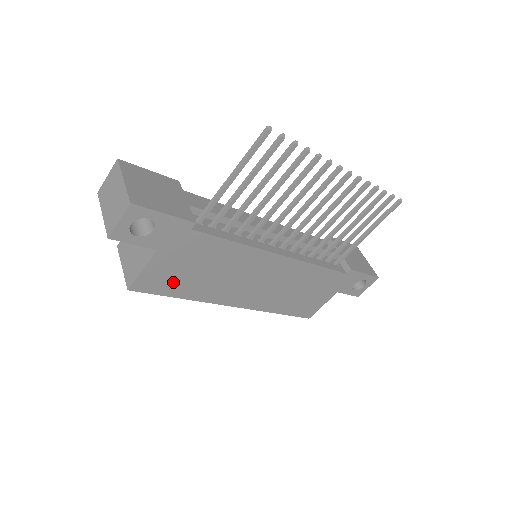
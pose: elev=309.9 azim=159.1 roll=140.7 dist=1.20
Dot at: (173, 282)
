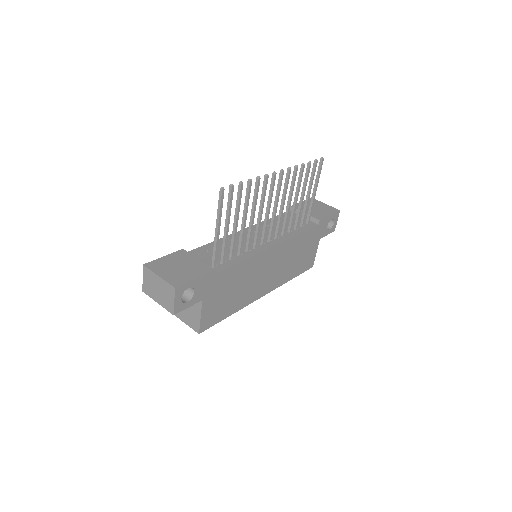
Dot at: (221, 310)
